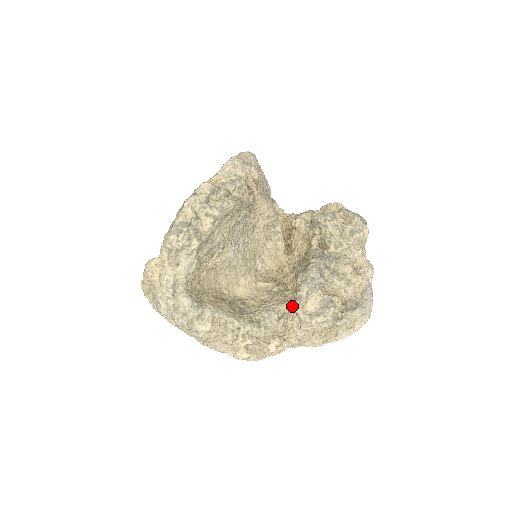
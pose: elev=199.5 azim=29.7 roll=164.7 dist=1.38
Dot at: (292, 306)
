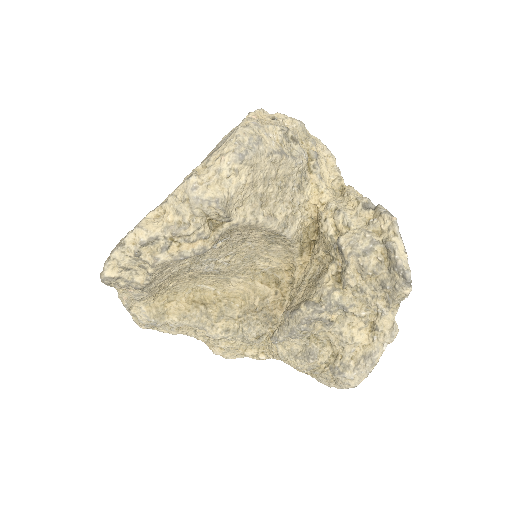
Dot at: occluded
